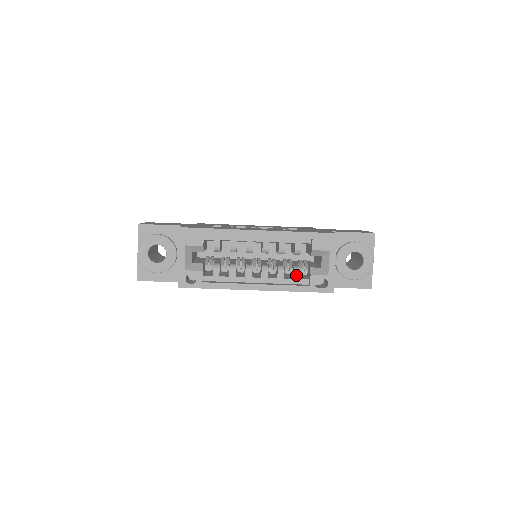
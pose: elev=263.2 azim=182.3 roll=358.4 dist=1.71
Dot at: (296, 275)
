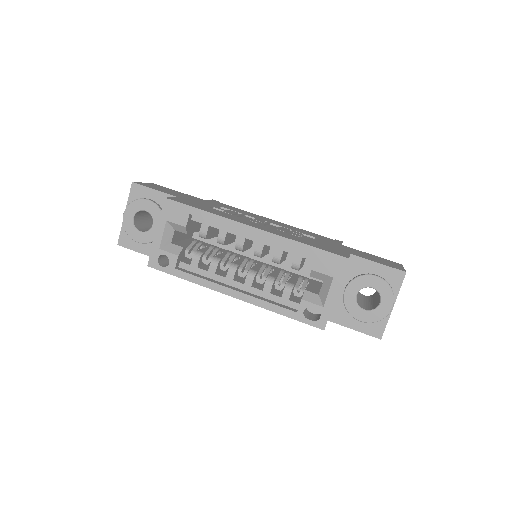
Dot at: (286, 294)
